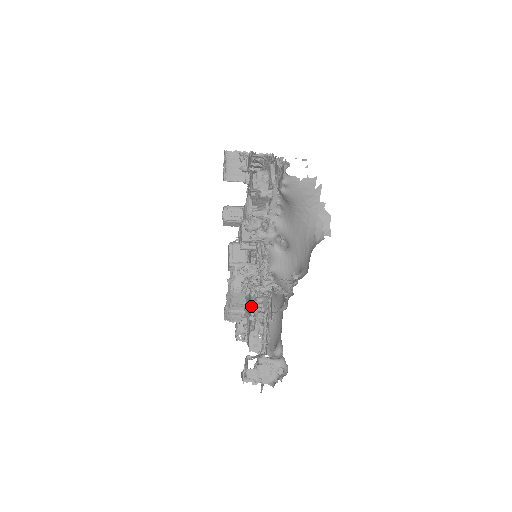
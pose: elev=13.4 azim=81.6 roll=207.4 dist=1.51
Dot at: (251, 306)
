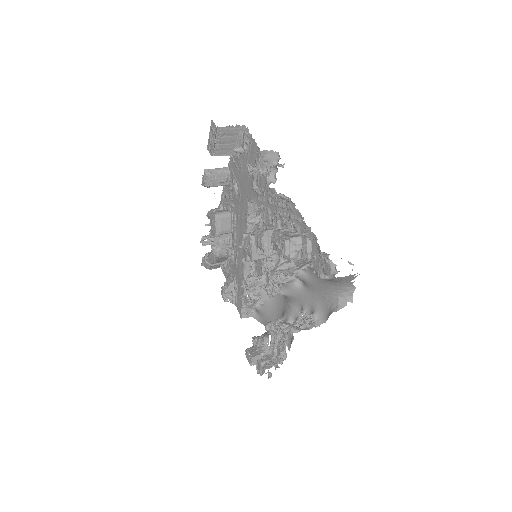
Dot at: (244, 285)
